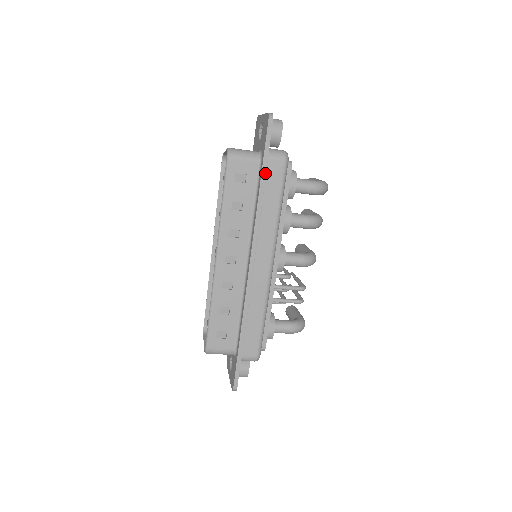
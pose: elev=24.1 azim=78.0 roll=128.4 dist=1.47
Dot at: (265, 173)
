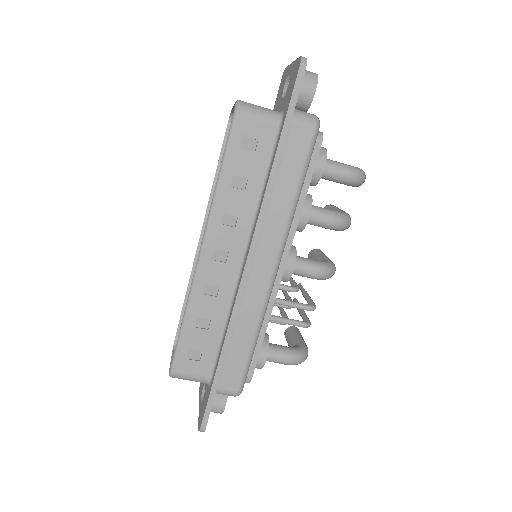
Dot at: (284, 141)
